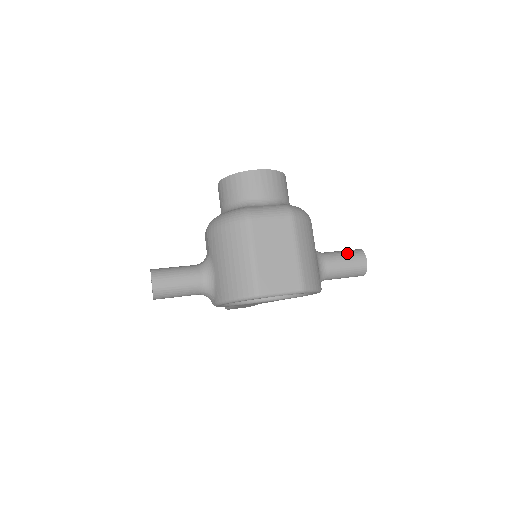
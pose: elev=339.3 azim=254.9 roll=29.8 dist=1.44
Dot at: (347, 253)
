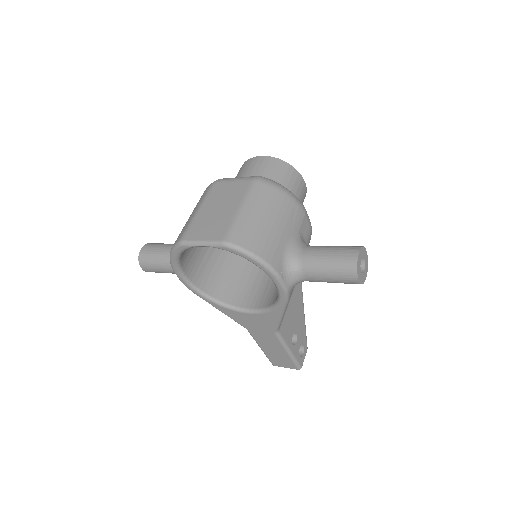
Dot at: (338, 246)
